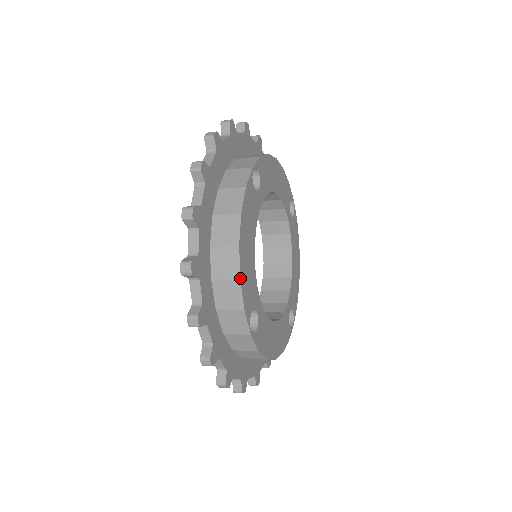
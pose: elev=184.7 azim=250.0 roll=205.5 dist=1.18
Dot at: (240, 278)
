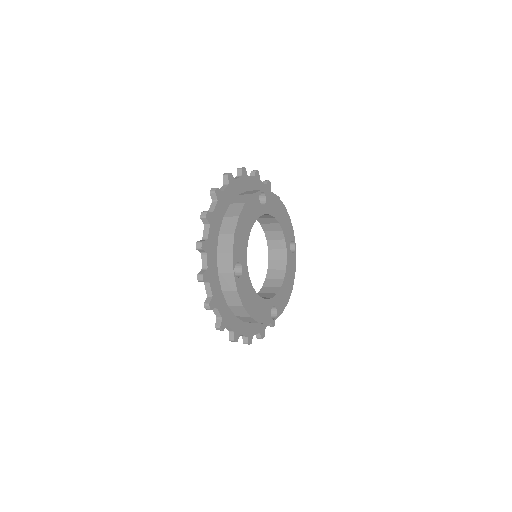
Dot at: occluded
